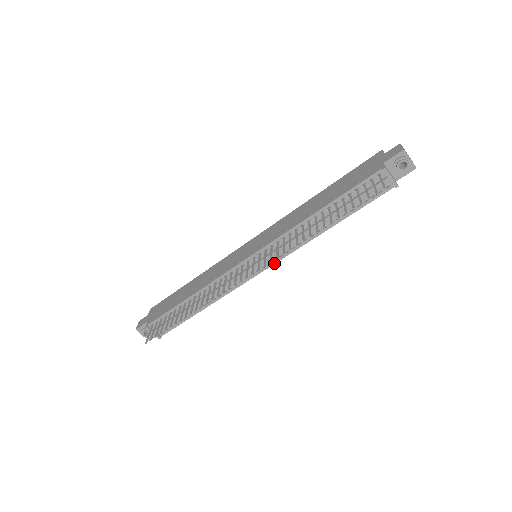
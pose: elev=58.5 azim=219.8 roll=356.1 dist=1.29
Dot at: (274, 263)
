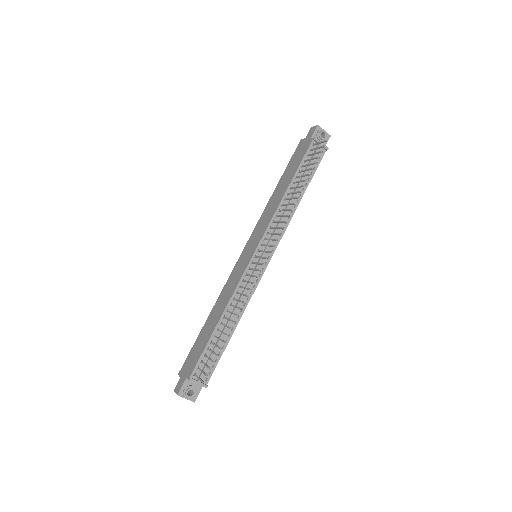
Dot at: occluded
